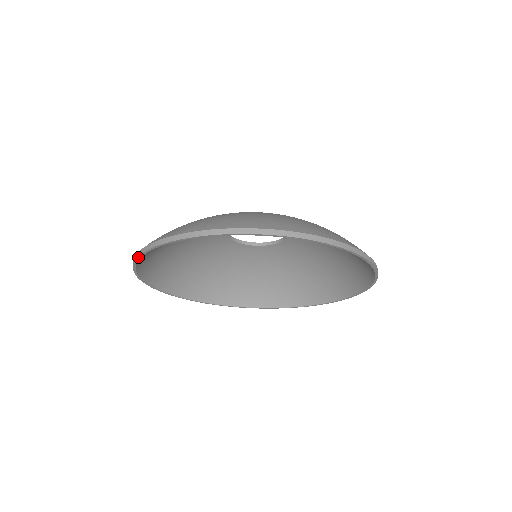
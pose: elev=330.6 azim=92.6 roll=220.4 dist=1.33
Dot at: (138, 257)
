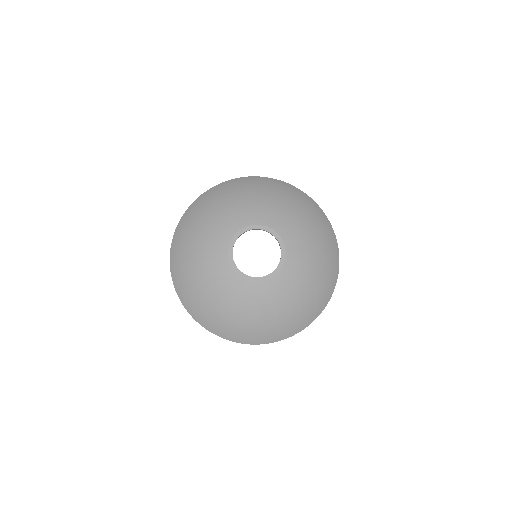
Dot at: (251, 344)
